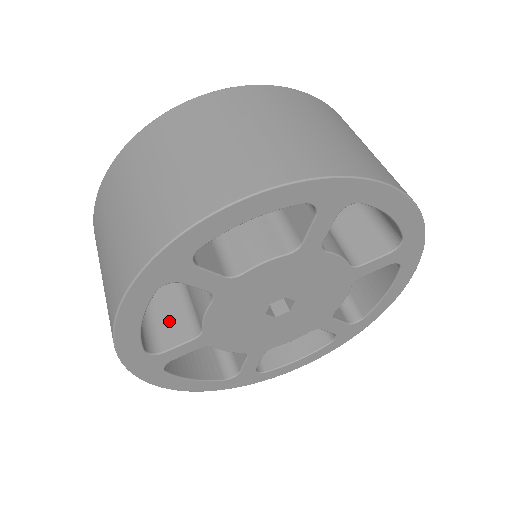
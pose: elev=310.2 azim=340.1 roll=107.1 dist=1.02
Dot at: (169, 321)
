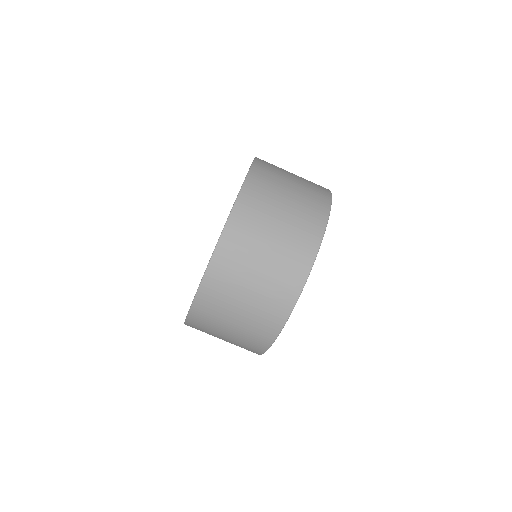
Dot at: occluded
